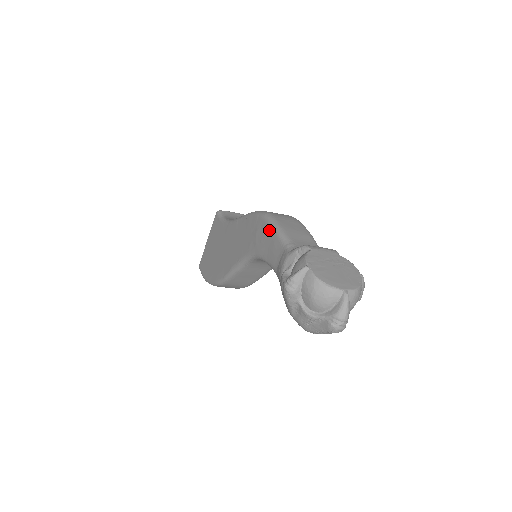
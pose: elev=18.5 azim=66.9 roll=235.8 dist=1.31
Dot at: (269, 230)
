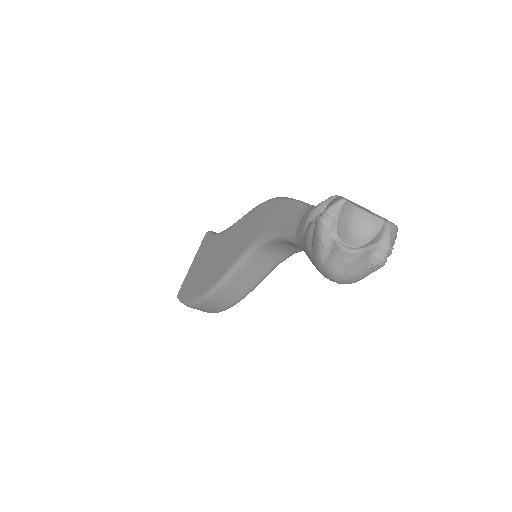
Dot at: (284, 205)
